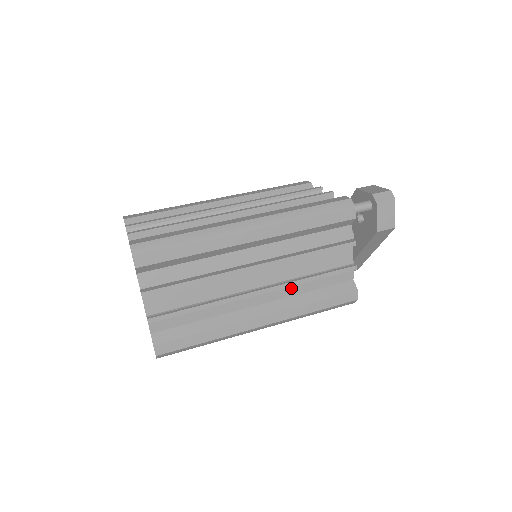
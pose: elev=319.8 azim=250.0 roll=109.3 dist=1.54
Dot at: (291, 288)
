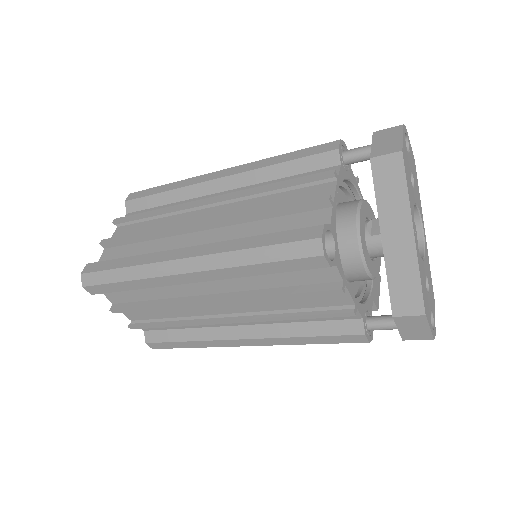
Dot at: (240, 230)
